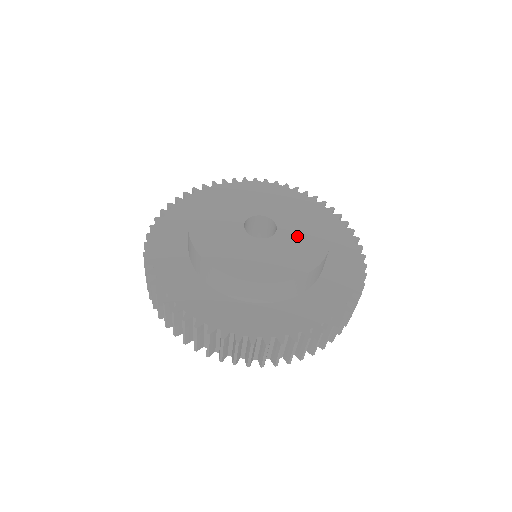
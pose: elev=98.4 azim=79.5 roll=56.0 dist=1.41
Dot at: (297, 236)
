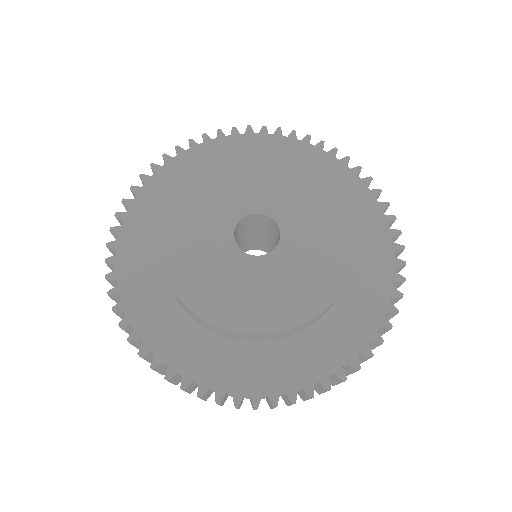
Dot at: (310, 234)
